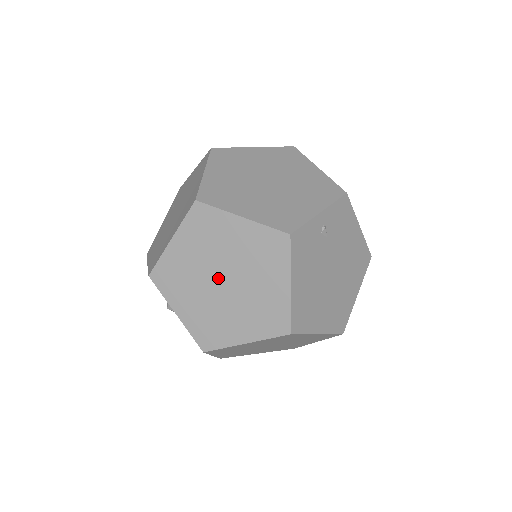
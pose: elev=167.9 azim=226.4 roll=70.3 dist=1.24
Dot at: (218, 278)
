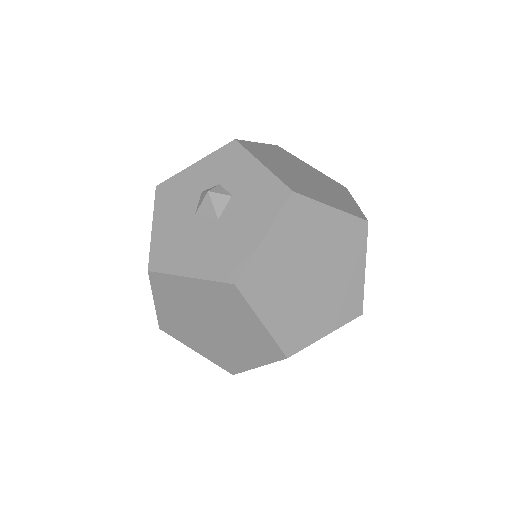
Dot at: (300, 173)
